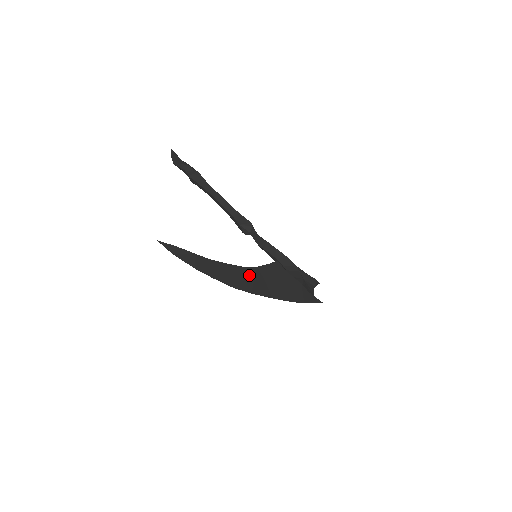
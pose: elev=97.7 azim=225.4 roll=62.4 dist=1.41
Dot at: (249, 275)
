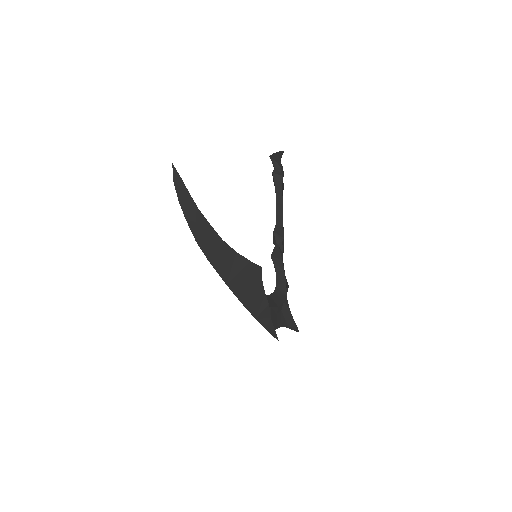
Dot at: (221, 249)
